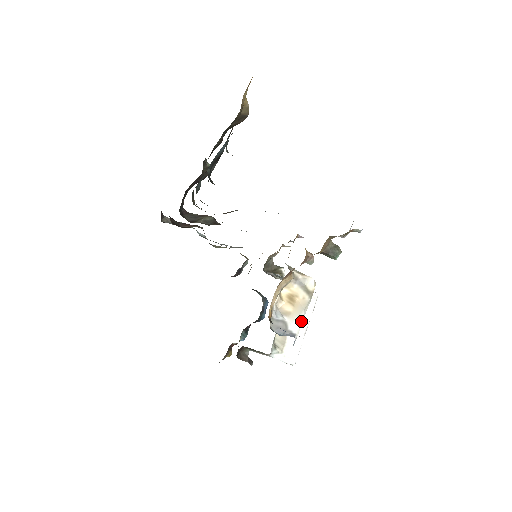
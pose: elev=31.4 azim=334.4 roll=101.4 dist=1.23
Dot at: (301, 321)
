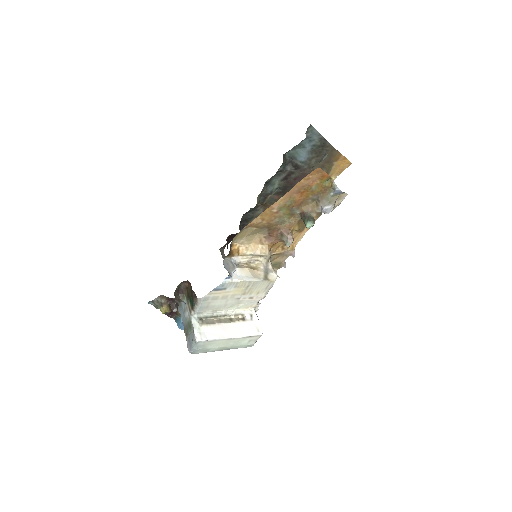
Dot at: (244, 280)
